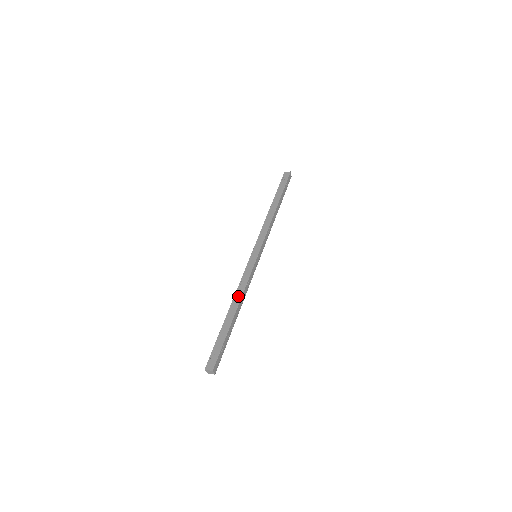
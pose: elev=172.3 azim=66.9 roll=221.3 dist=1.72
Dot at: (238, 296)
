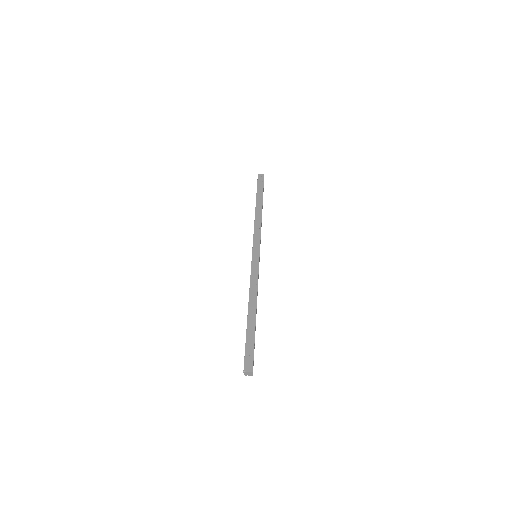
Dot at: (253, 296)
